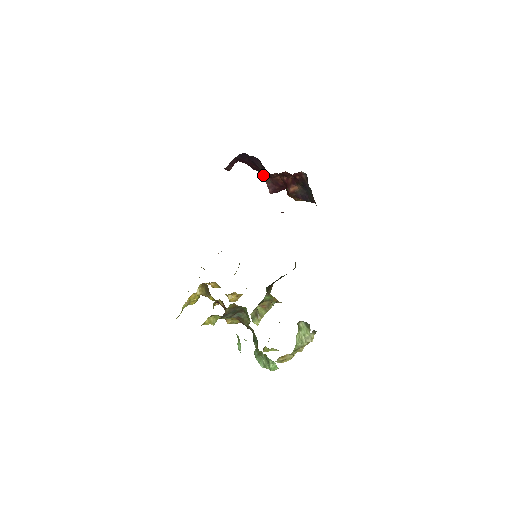
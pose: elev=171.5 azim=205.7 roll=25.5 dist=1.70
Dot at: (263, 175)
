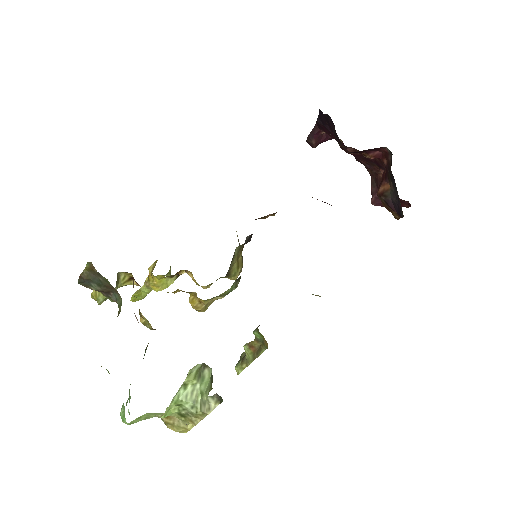
Dot at: (369, 172)
